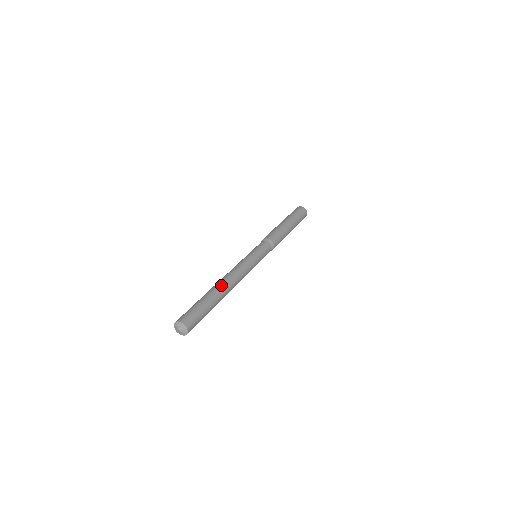
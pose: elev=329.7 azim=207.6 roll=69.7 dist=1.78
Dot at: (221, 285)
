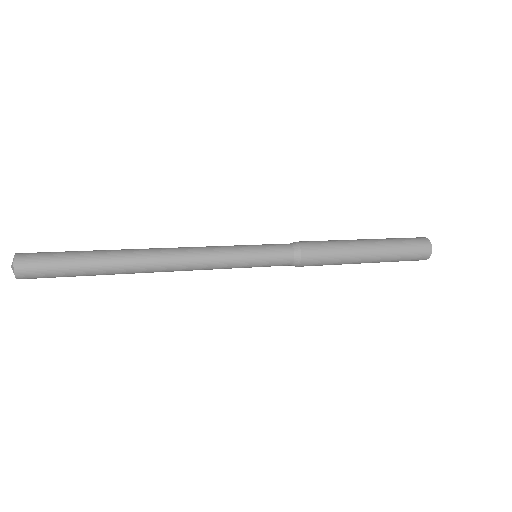
Dot at: occluded
